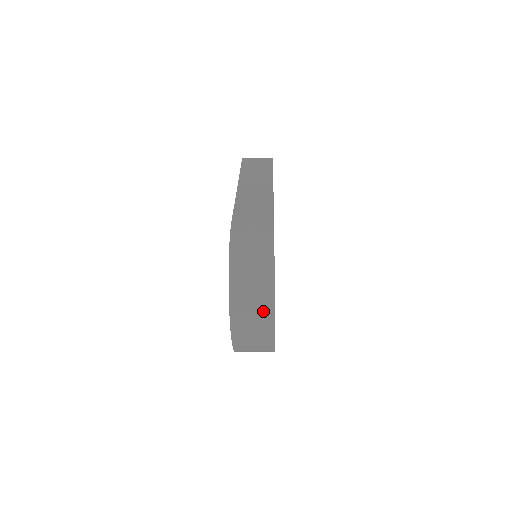
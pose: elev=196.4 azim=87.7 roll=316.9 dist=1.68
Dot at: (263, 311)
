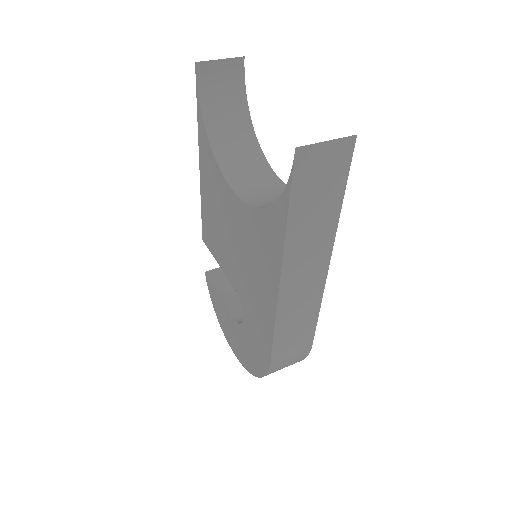
Dot at: occluded
